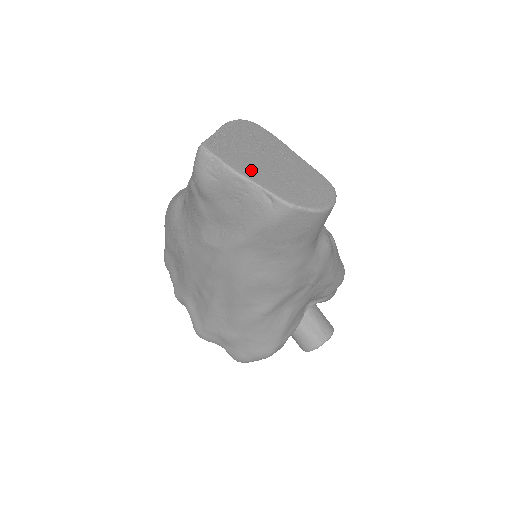
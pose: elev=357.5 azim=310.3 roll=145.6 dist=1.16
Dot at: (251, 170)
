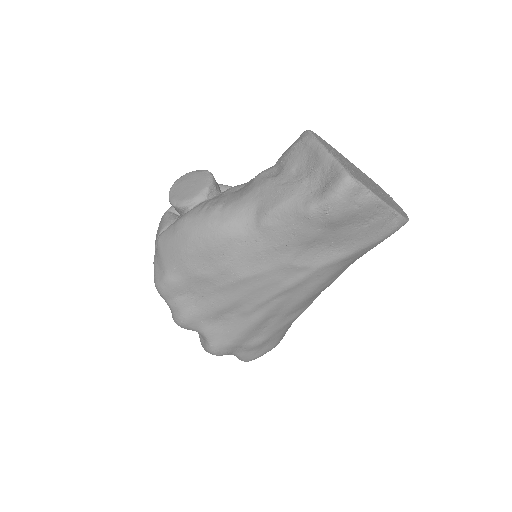
Dot at: (378, 193)
